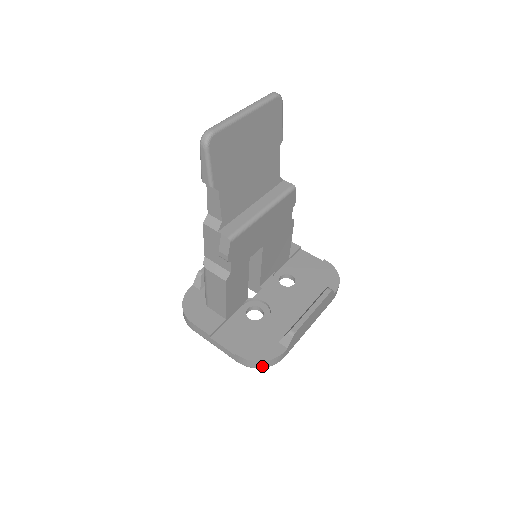
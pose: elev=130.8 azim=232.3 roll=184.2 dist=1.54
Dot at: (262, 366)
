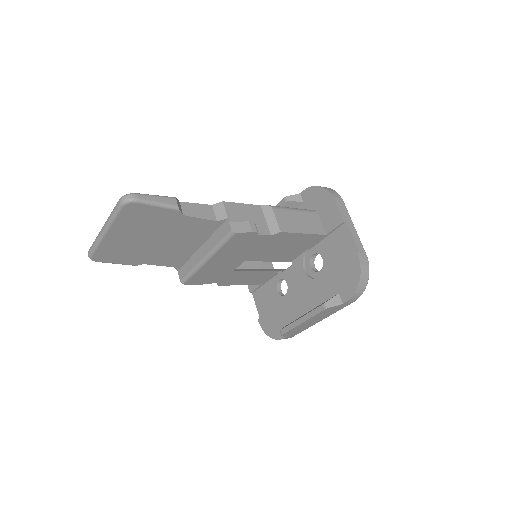
Dot at: occluded
